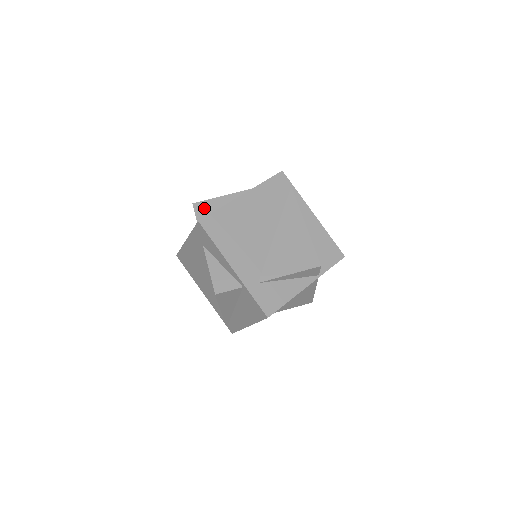
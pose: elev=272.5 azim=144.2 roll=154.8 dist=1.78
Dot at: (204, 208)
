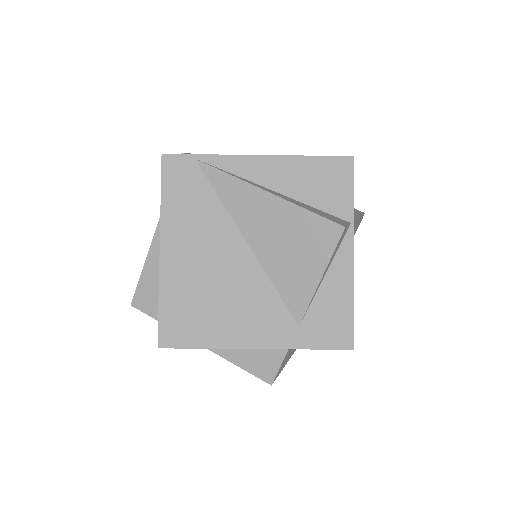
Dot at: (146, 298)
